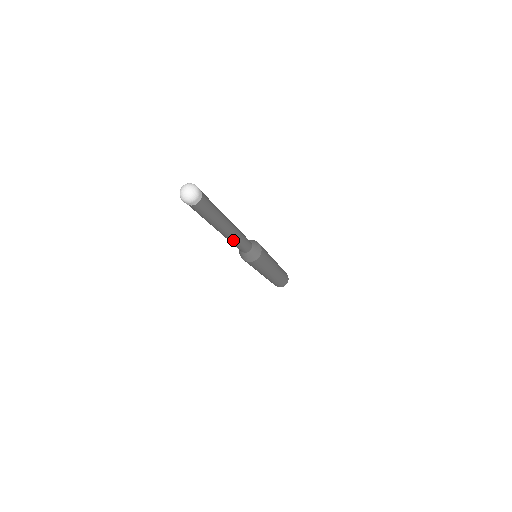
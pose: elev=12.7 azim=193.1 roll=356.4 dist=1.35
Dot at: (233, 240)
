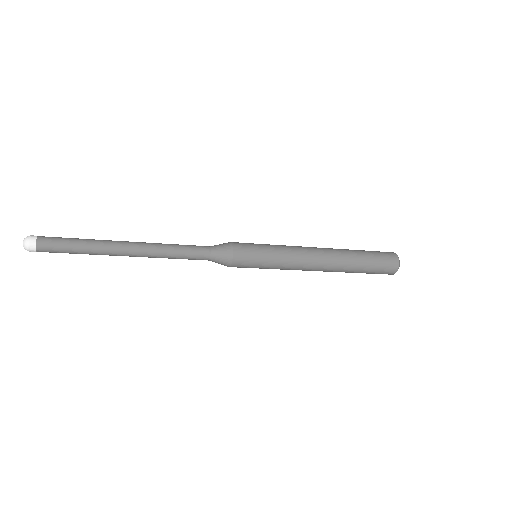
Dot at: (156, 257)
